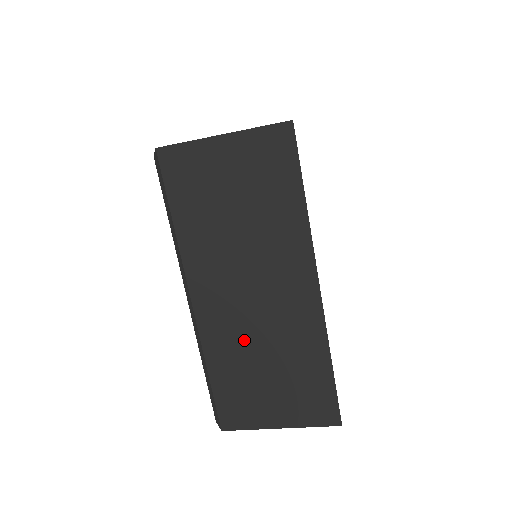
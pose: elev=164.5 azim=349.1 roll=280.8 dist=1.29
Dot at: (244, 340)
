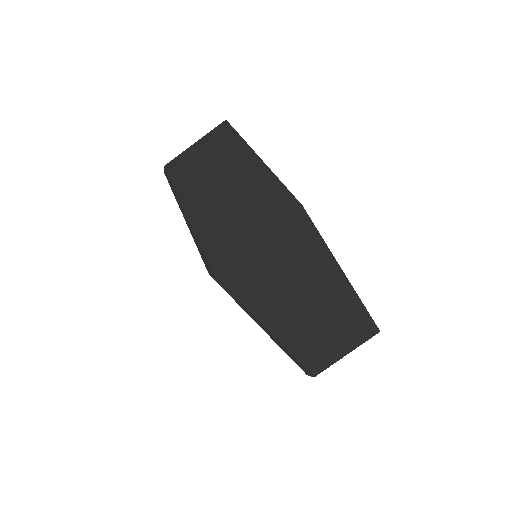
Dot at: (312, 330)
